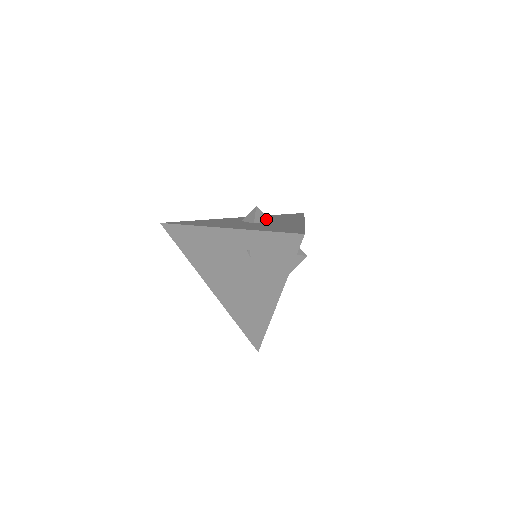
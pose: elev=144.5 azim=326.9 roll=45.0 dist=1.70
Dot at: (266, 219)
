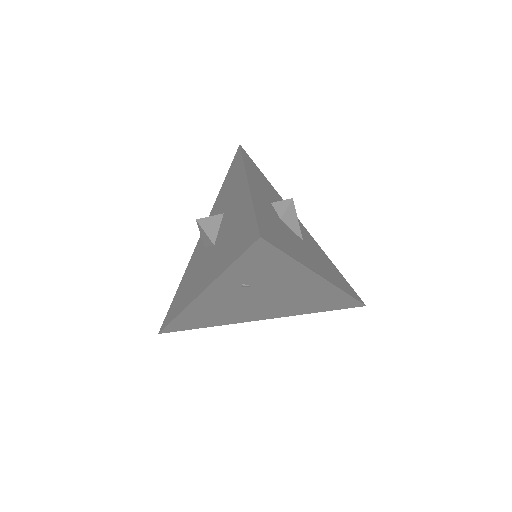
Dot at: (218, 220)
